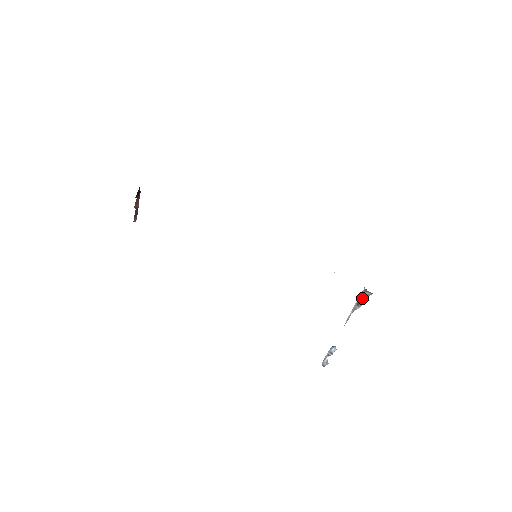
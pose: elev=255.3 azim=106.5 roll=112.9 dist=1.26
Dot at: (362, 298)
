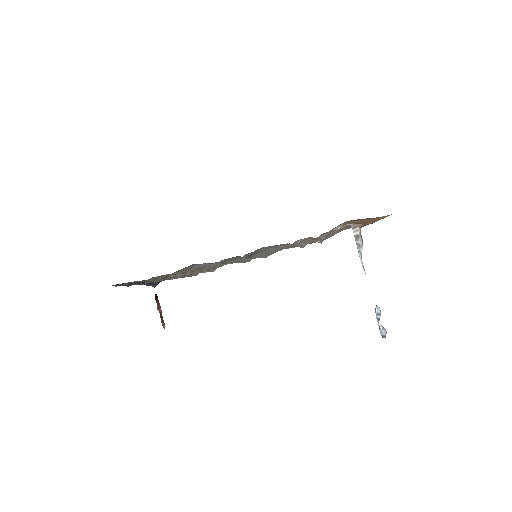
Dot at: (357, 237)
